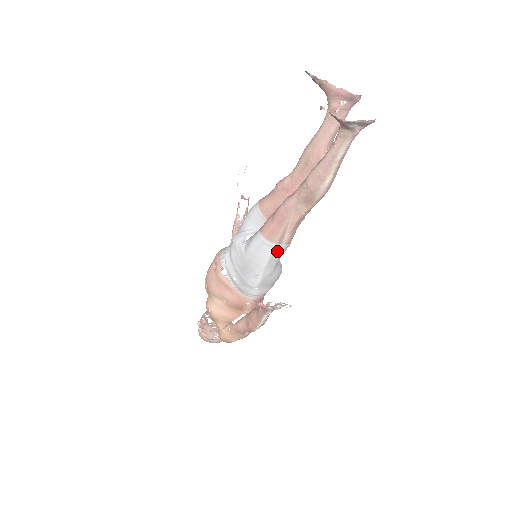
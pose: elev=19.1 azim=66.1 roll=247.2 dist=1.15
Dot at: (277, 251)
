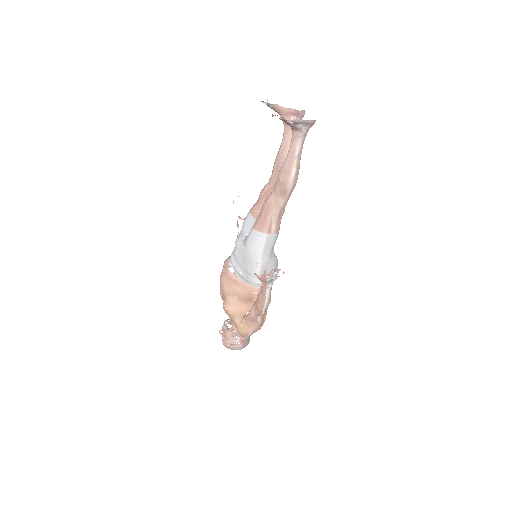
Dot at: (269, 240)
